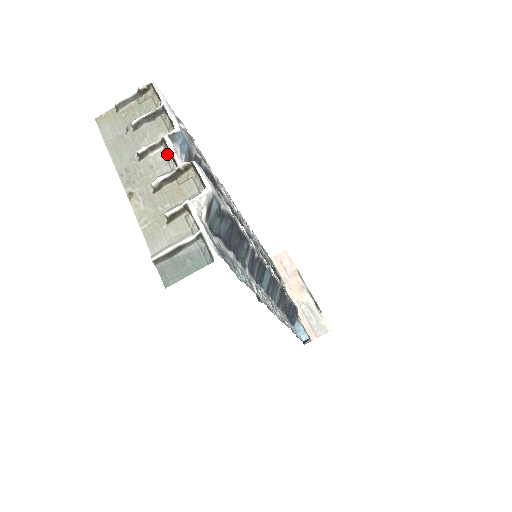
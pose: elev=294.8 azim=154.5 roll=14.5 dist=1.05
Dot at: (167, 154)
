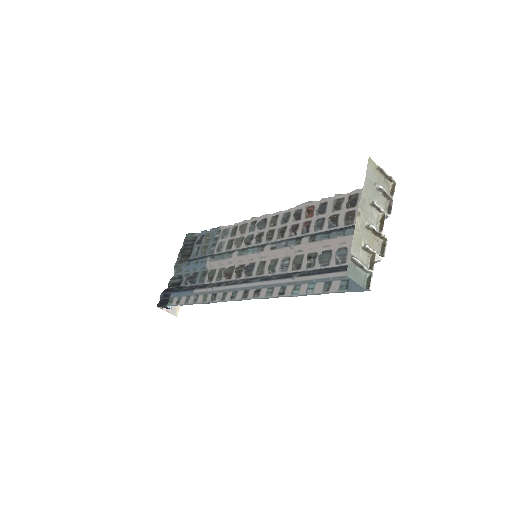
Dot at: (379, 219)
